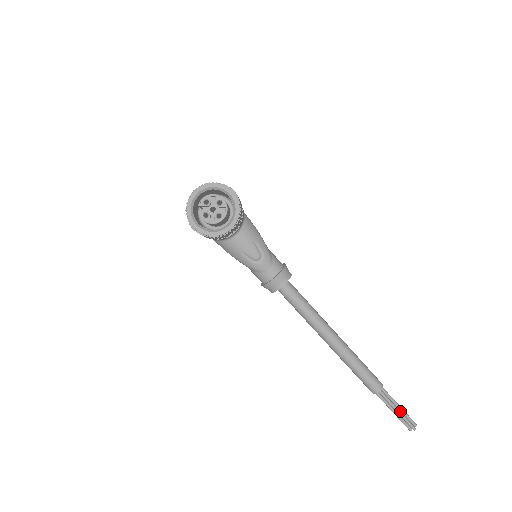
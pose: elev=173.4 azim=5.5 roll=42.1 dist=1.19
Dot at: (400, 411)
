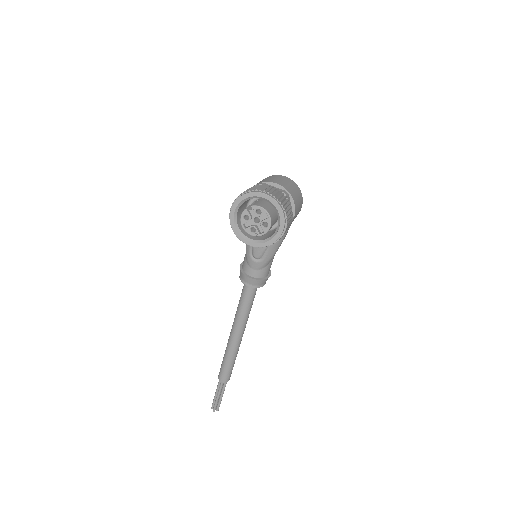
Dot at: (219, 398)
